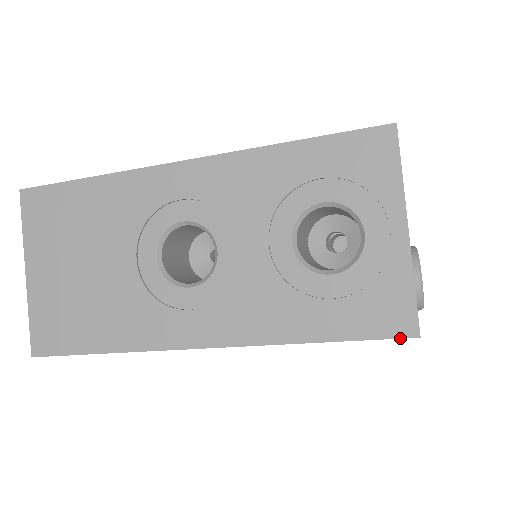
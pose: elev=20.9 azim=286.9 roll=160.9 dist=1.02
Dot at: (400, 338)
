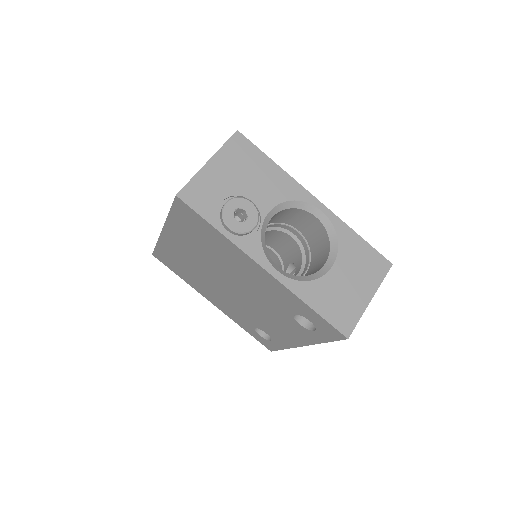
Dot at: (174, 199)
